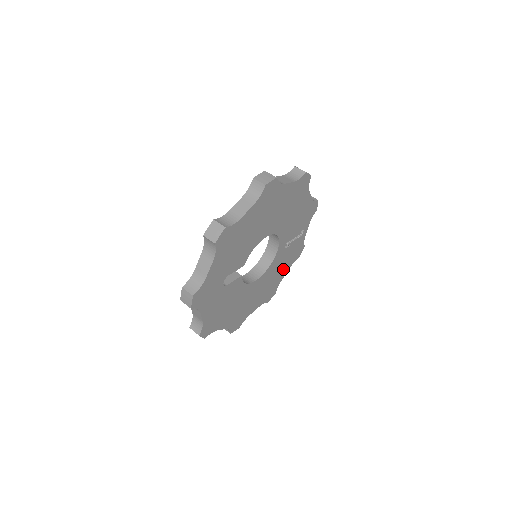
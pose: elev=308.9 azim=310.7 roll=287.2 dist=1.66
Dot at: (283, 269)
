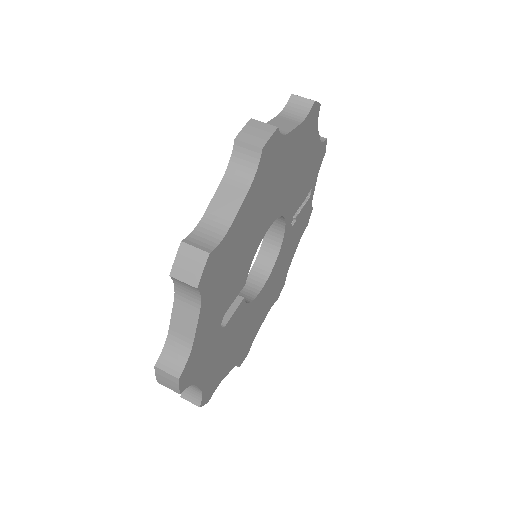
Dot at: (291, 252)
